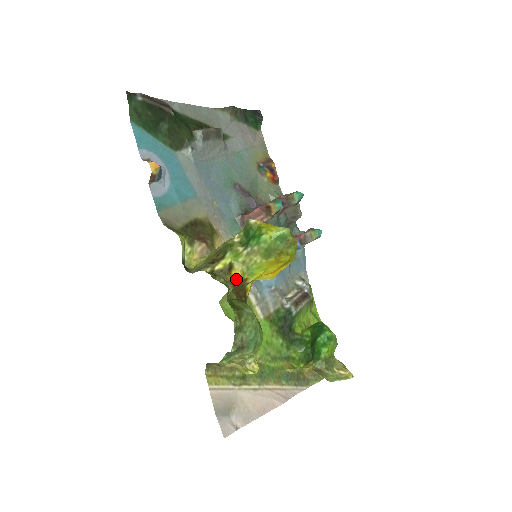
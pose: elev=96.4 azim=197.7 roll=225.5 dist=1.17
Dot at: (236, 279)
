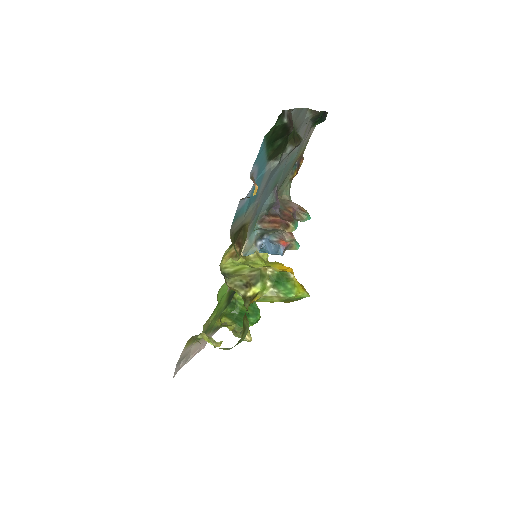
Dot at: (252, 302)
